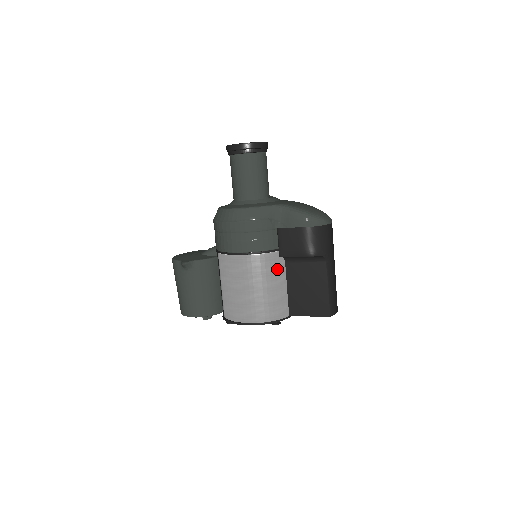
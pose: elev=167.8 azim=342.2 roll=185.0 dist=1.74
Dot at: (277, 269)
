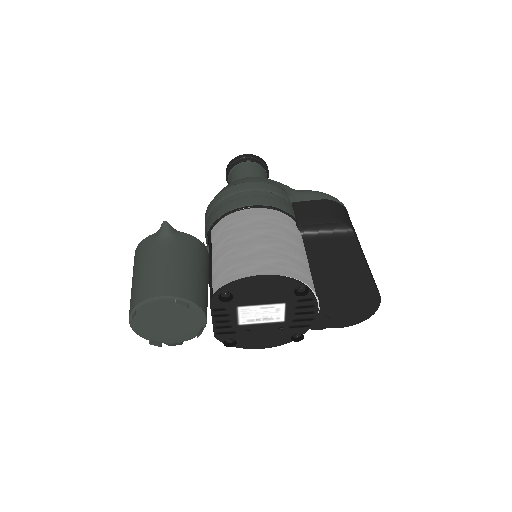
Dot at: (296, 235)
